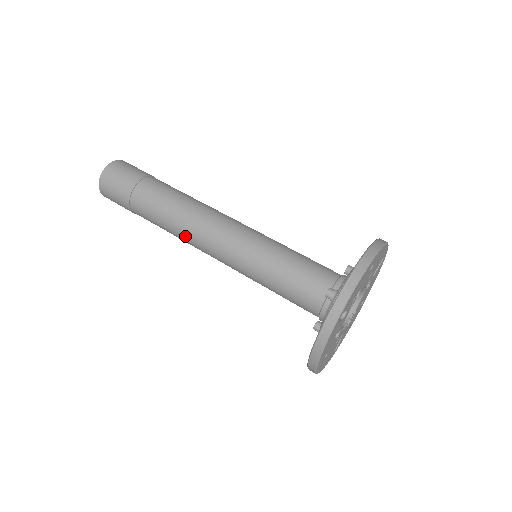
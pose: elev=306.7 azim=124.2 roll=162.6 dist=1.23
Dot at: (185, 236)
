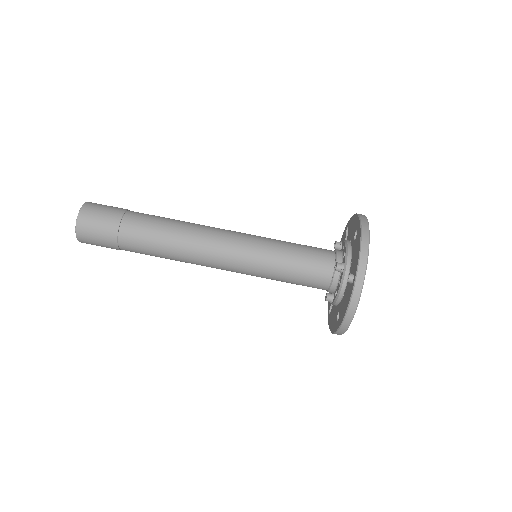
Dot at: (187, 257)
